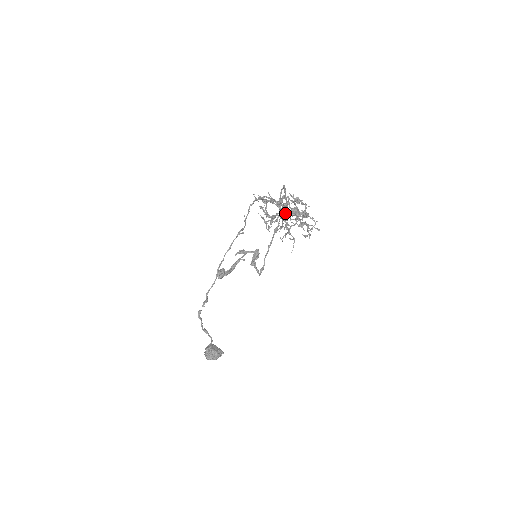
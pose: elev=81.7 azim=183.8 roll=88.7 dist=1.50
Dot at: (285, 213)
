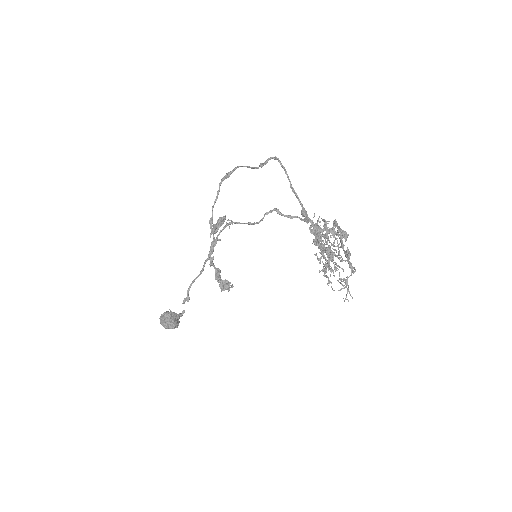
Dot at: (339, 258)
